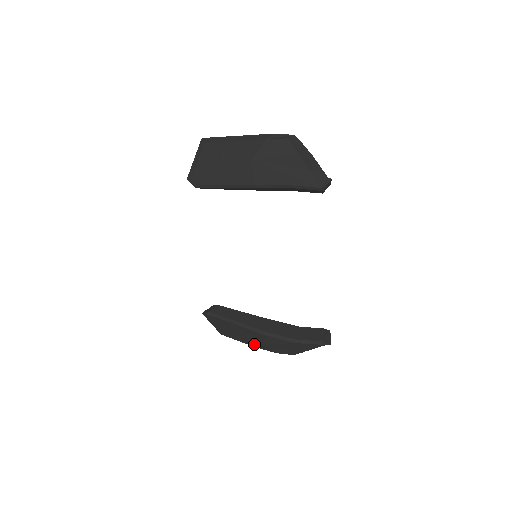
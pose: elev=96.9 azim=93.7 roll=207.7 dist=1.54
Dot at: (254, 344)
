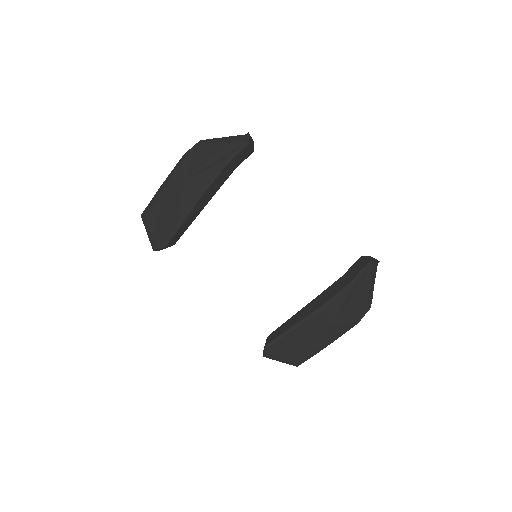
Dot at: (327, 337)
